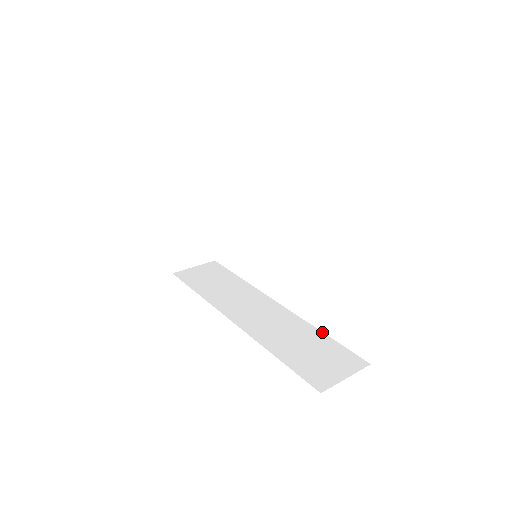
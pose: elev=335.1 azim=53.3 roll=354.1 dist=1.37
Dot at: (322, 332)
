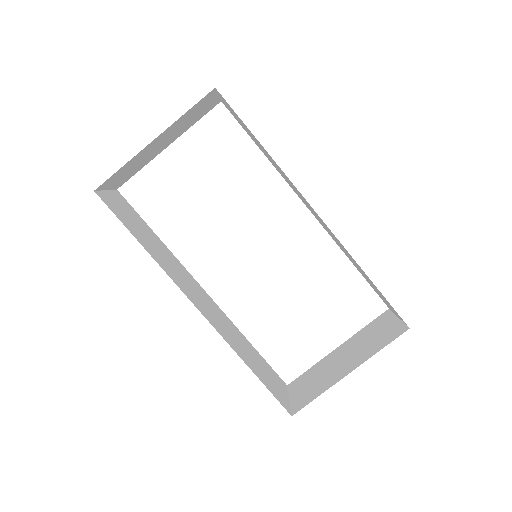
Dot at: occluded
